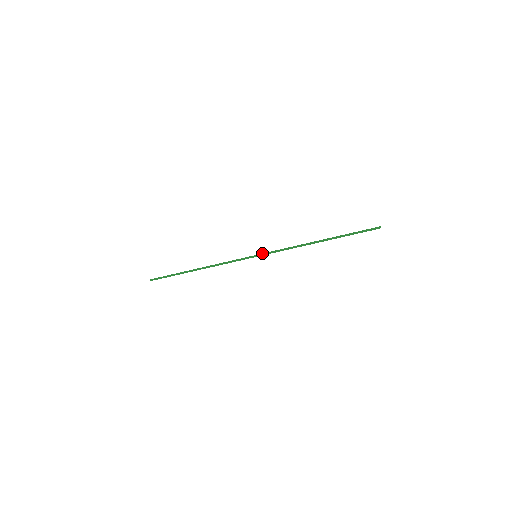
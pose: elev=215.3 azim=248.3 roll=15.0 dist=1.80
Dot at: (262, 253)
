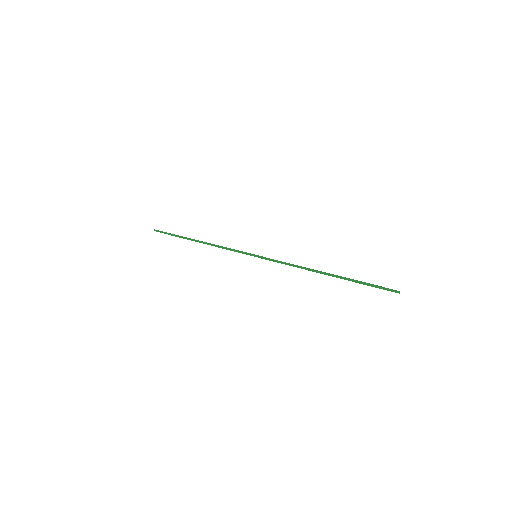
Dot at: occluded
